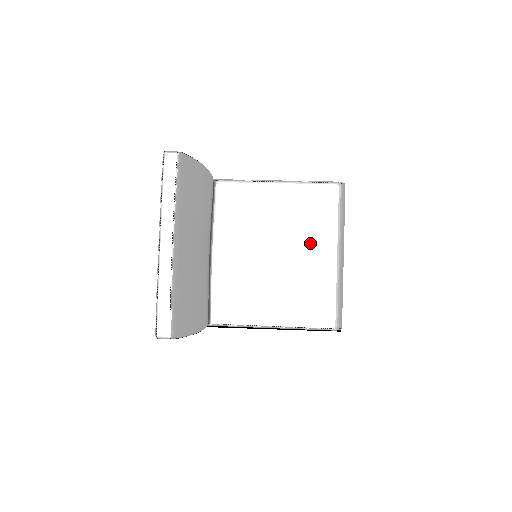
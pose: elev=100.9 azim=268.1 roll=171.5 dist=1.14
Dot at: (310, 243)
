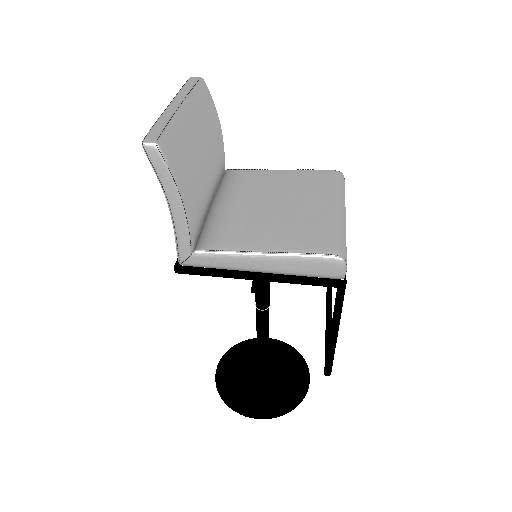
Dot at: (310, 198)
